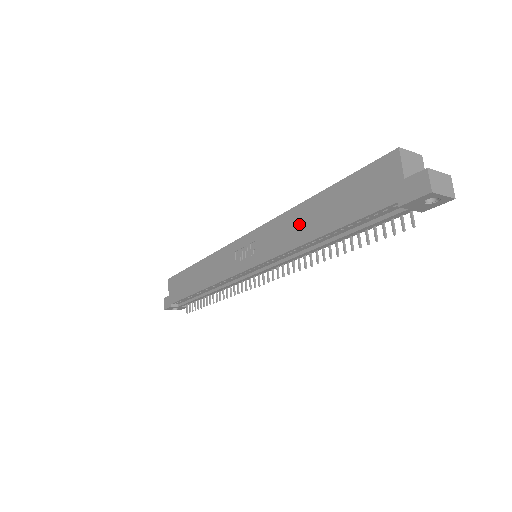
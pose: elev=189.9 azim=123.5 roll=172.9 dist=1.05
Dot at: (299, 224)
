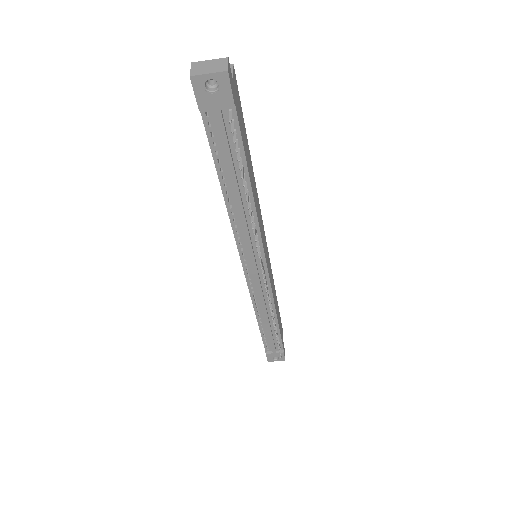
Dot at: occluded
